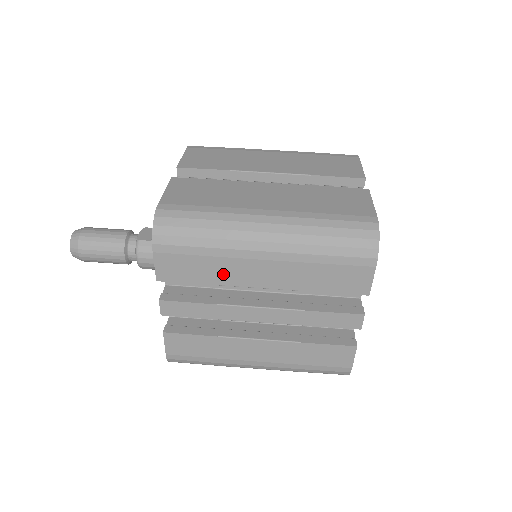
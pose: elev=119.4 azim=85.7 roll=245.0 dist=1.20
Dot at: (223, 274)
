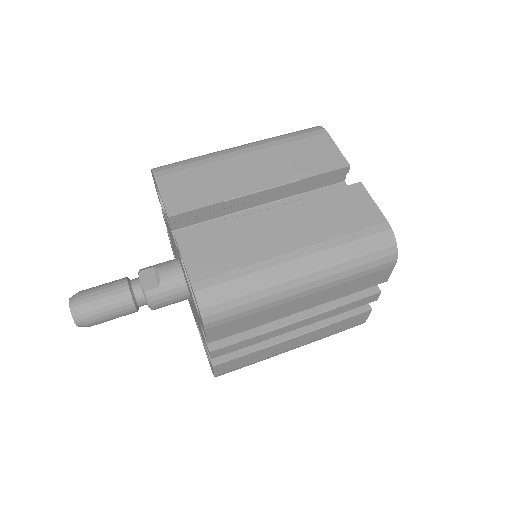
Dot at: (269, 317)
